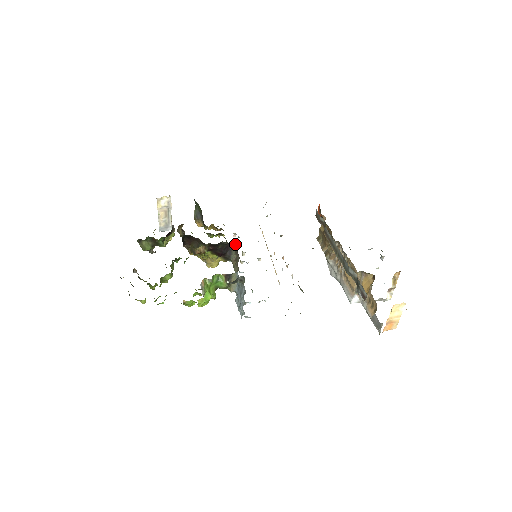
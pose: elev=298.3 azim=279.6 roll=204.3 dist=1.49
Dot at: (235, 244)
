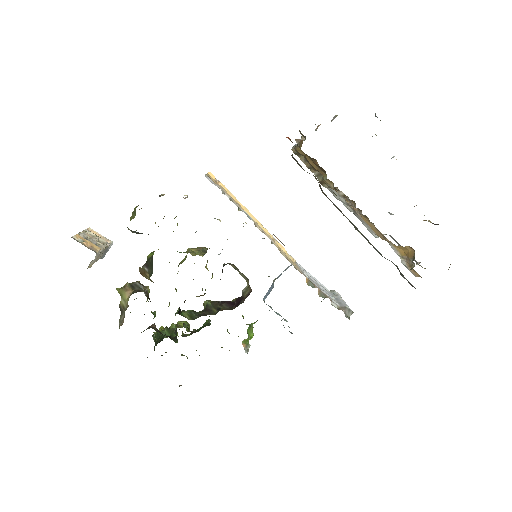
Dot at: occluded
